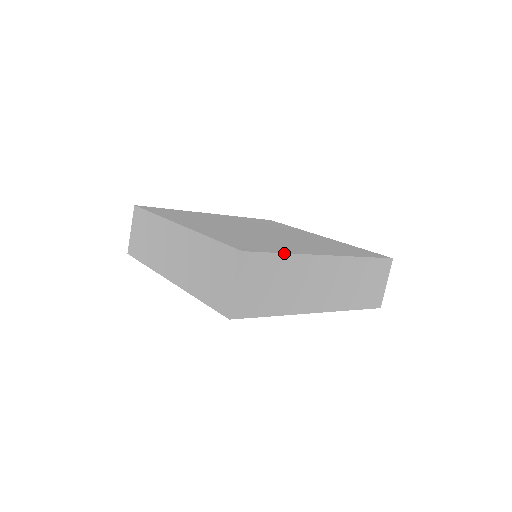
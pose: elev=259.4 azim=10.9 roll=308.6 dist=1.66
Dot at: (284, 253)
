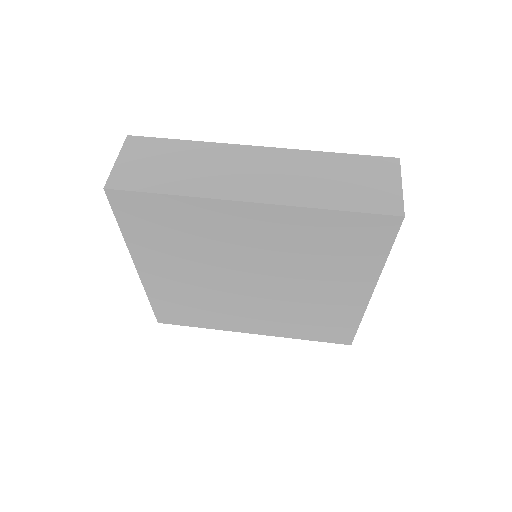
Dot at: occluded
